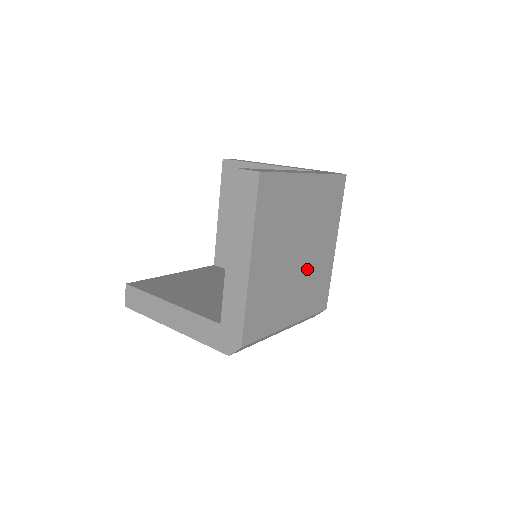
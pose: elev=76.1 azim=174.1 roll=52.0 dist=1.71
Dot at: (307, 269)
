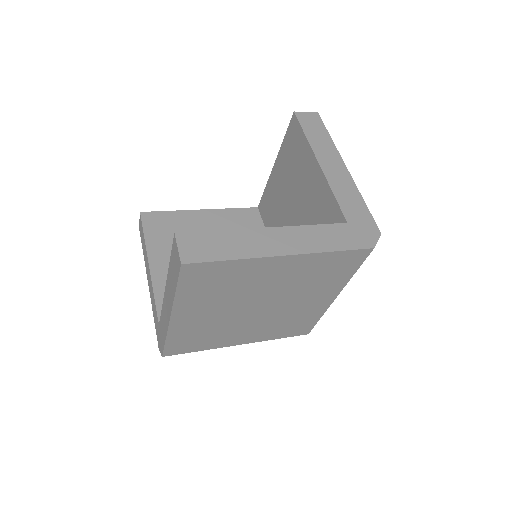
Dot at: (274, 315)
